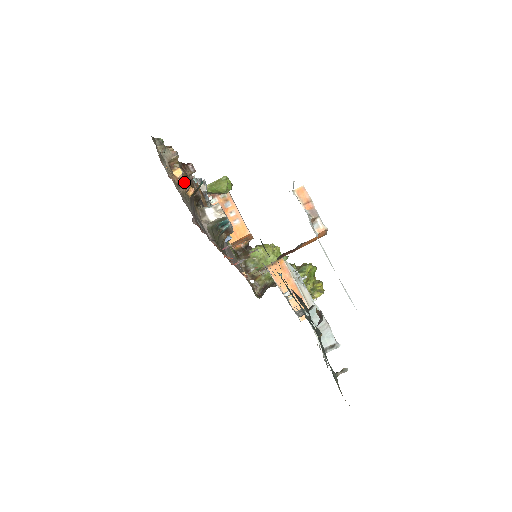
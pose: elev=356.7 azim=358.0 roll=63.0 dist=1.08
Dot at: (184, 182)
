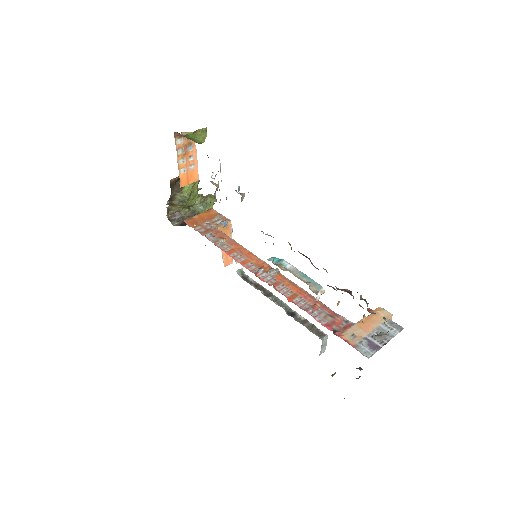
Dot at: occluded
